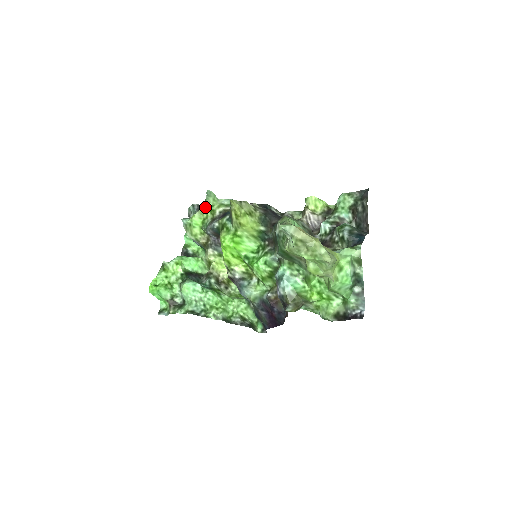
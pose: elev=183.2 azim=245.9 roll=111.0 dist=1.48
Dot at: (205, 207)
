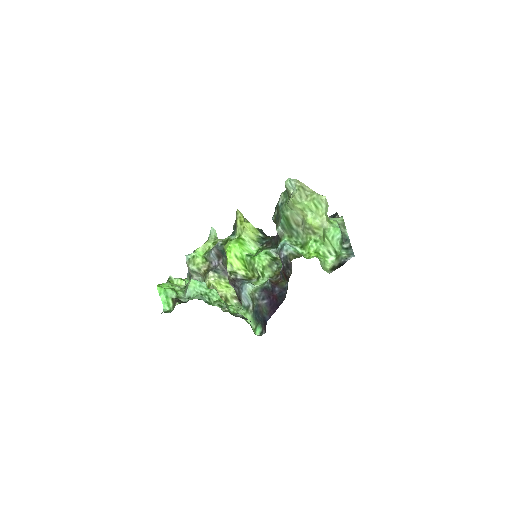
Dot at: (208, 241)
